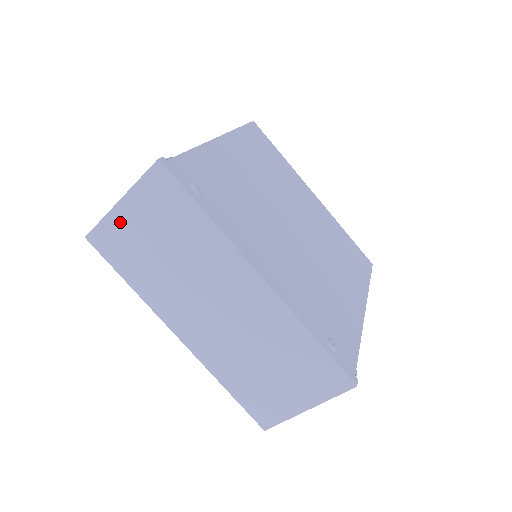
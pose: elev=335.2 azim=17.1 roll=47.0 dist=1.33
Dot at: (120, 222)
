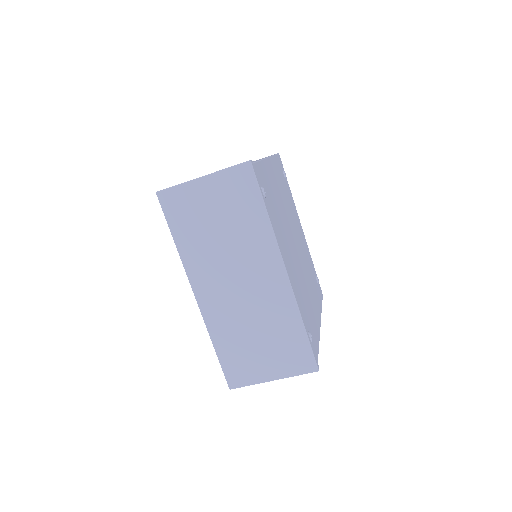
Dot at: (194, 192)
